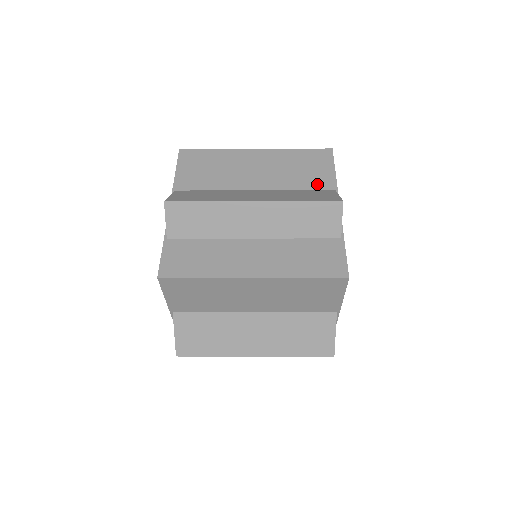
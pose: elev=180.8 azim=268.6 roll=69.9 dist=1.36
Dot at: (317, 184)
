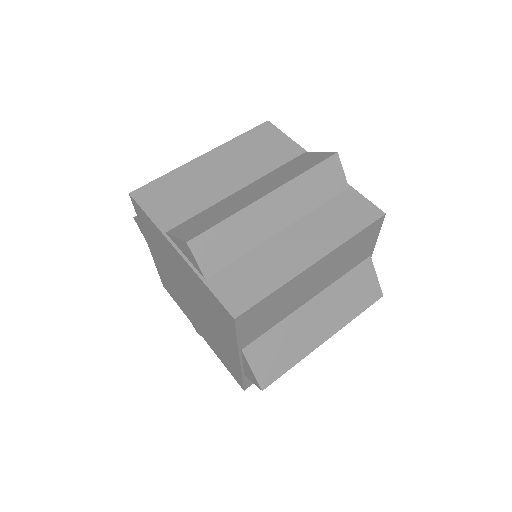
Dot at: (286, 156)
